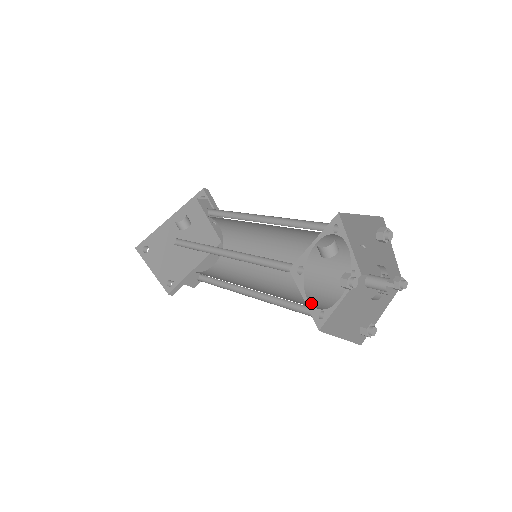
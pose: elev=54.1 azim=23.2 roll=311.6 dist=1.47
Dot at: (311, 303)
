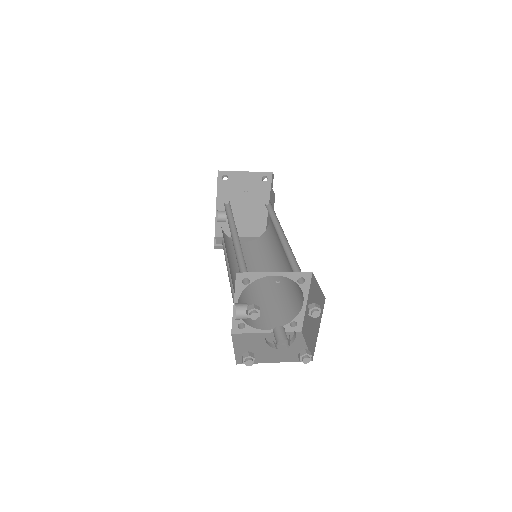
Dot at: (292, 305)
